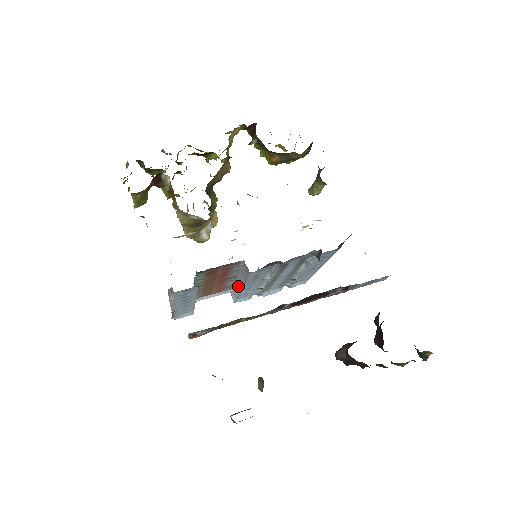
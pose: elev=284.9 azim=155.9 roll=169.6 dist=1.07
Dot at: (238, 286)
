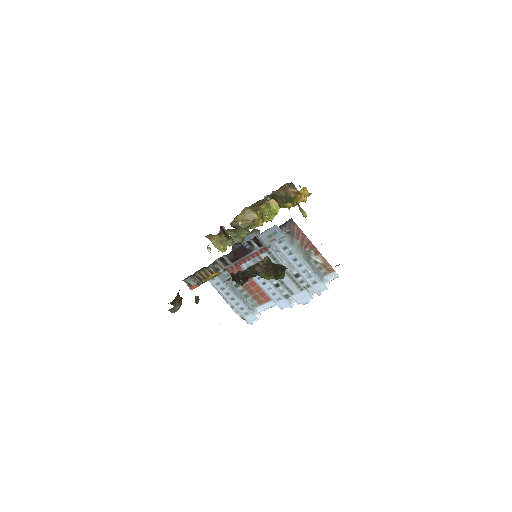
Dot at: (260, 284)
